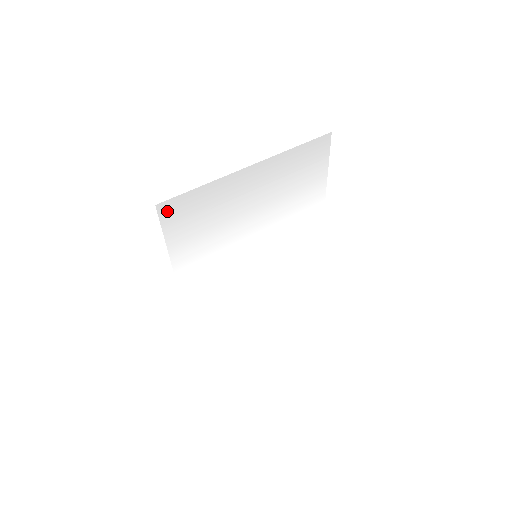
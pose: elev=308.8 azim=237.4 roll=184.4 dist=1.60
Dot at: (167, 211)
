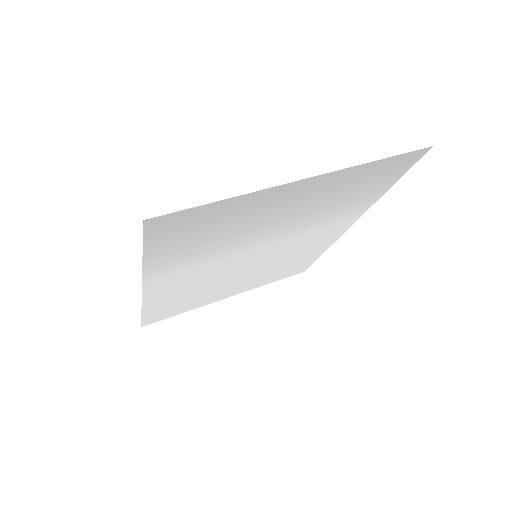
Dot at: (159, 225)
